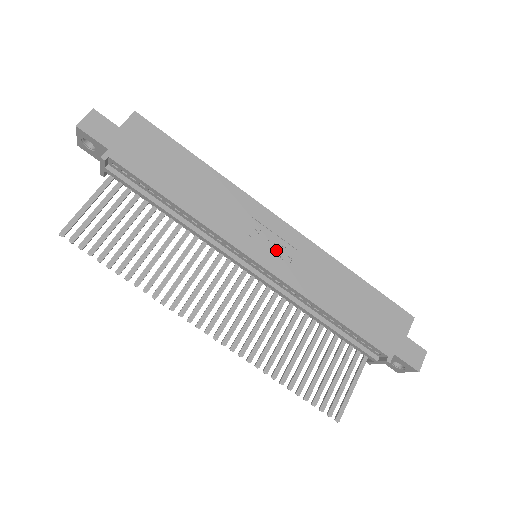
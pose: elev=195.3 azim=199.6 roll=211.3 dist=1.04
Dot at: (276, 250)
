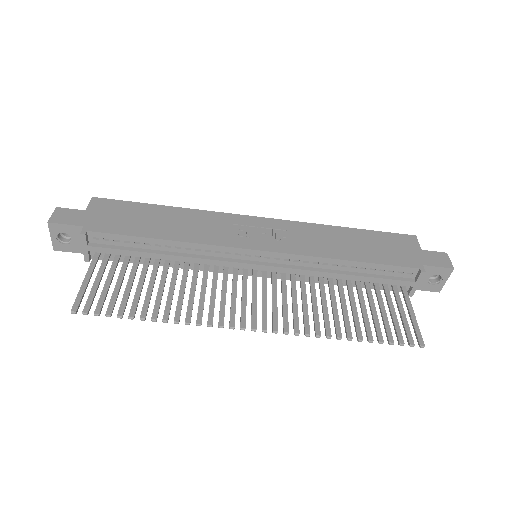
Dot at: (269, 237)
